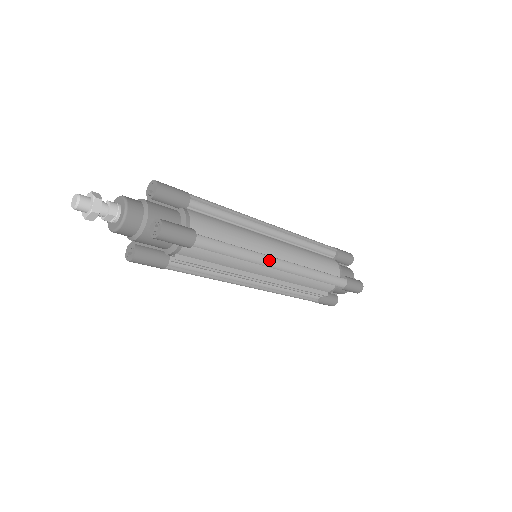
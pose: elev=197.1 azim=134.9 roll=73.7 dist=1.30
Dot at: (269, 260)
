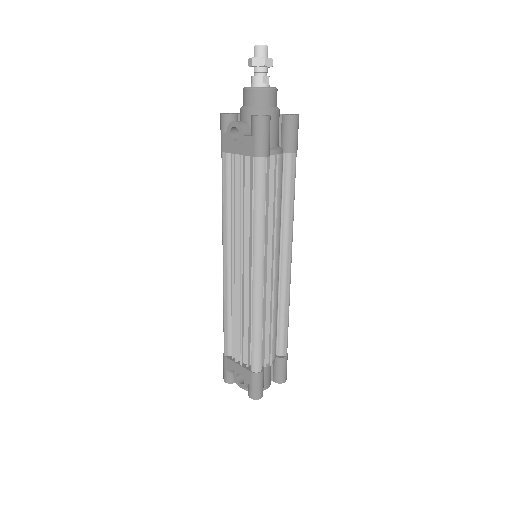
Dot at: (292, 241)
